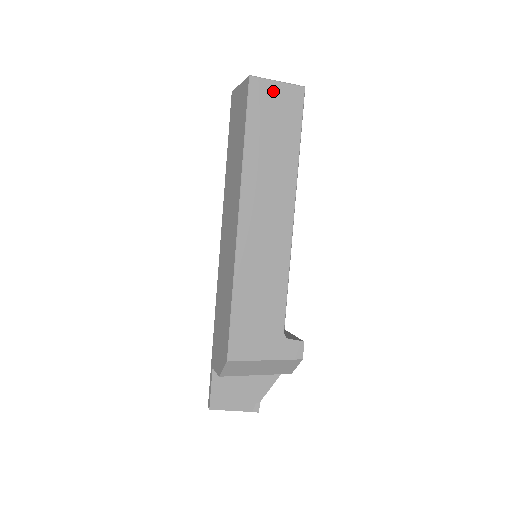
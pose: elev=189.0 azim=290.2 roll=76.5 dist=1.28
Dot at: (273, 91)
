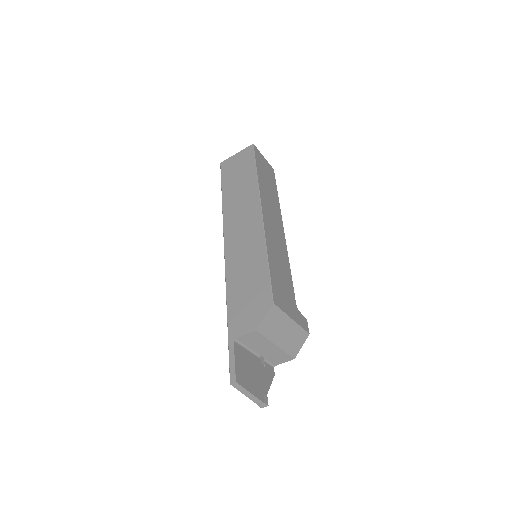
Dot at: (263, 159)
